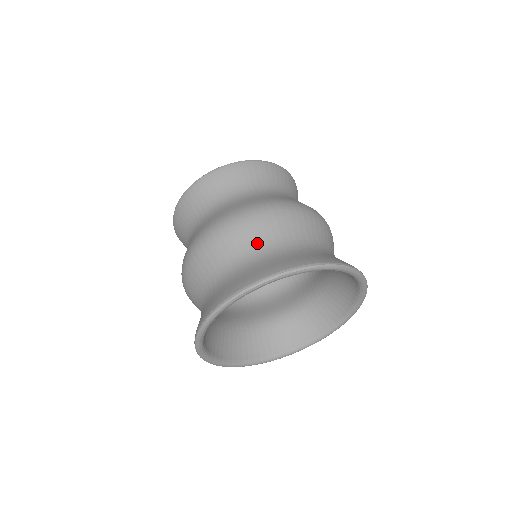
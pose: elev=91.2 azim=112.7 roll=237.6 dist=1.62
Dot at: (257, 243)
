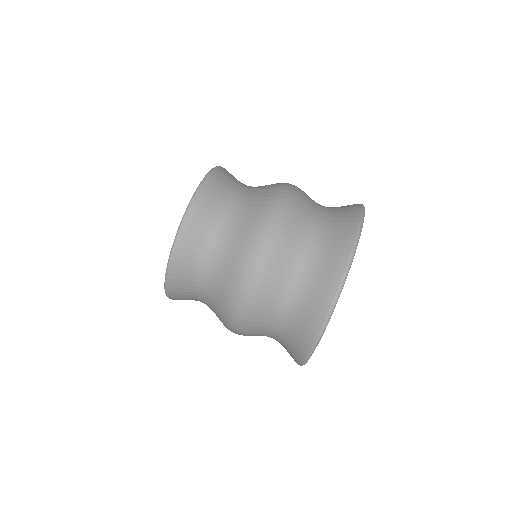
Dot at: (311, 213)
